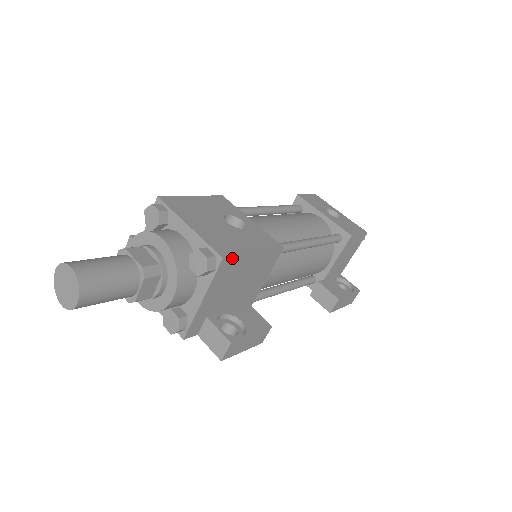
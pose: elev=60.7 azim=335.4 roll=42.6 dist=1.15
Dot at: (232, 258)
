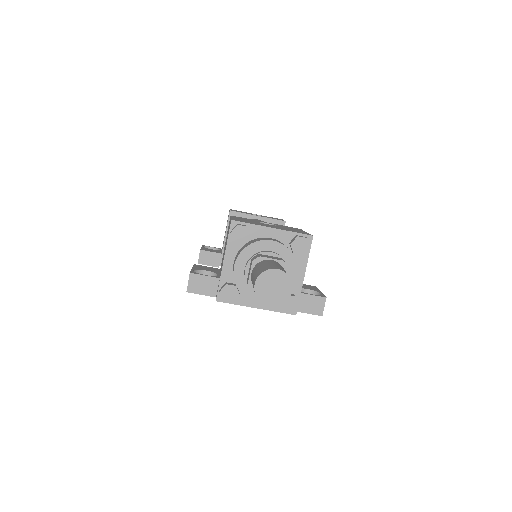
Dot at: occluded
